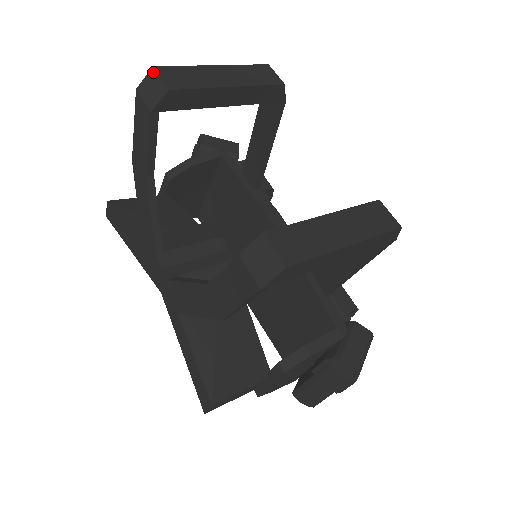
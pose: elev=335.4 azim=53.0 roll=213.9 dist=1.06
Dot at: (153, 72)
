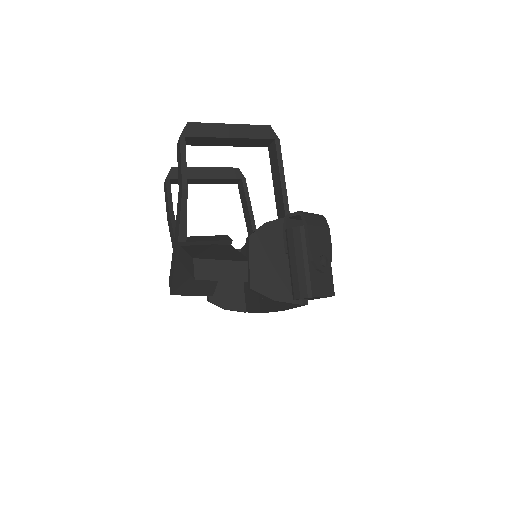
Dot at: occluded
